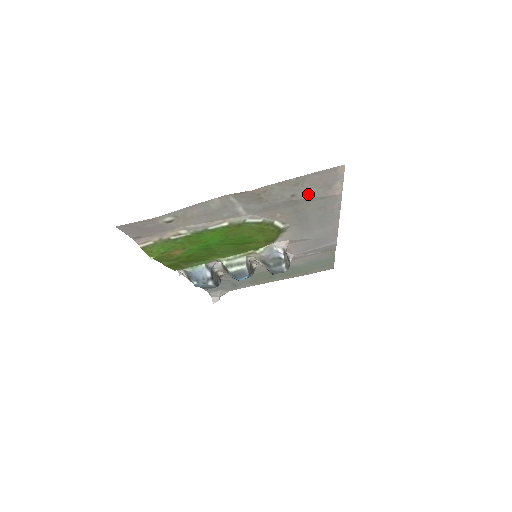
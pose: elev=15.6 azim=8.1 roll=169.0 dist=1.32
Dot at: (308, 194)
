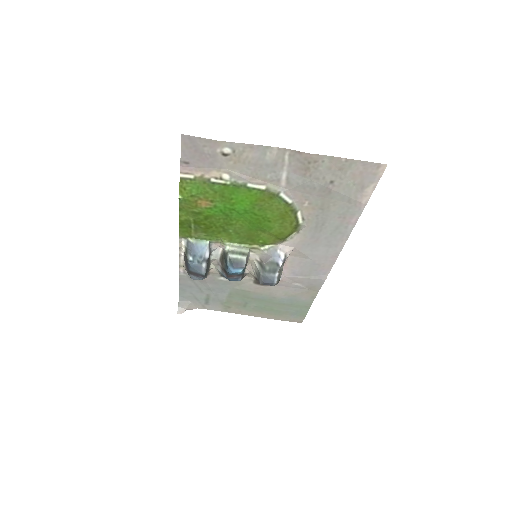
Dot at: (343, 188)
